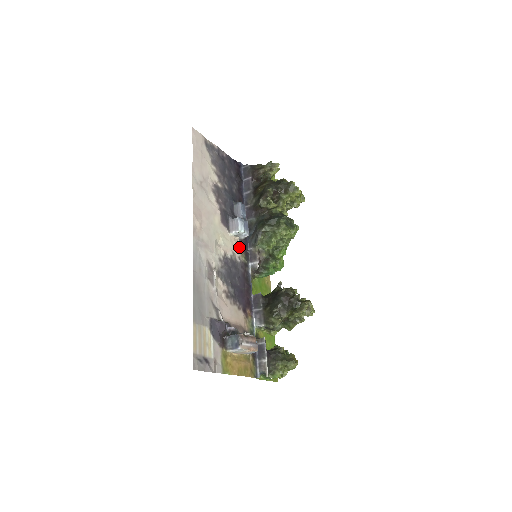
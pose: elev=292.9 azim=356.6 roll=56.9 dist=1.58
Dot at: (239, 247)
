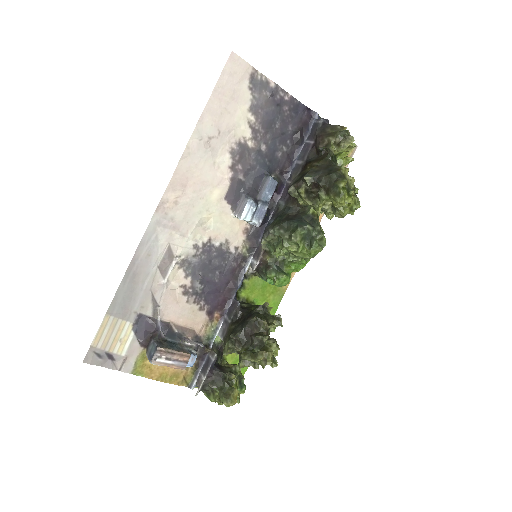
Dot at: (245, 234)
